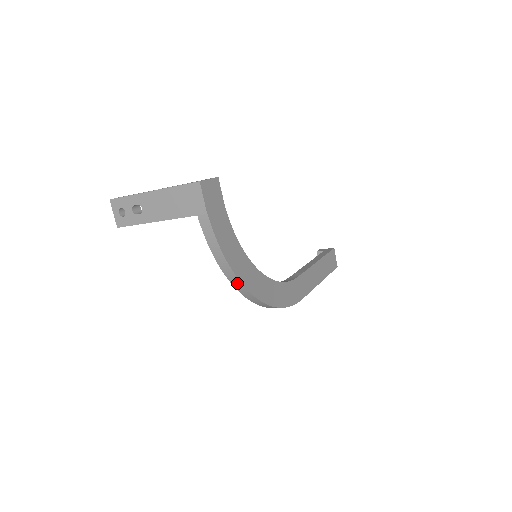
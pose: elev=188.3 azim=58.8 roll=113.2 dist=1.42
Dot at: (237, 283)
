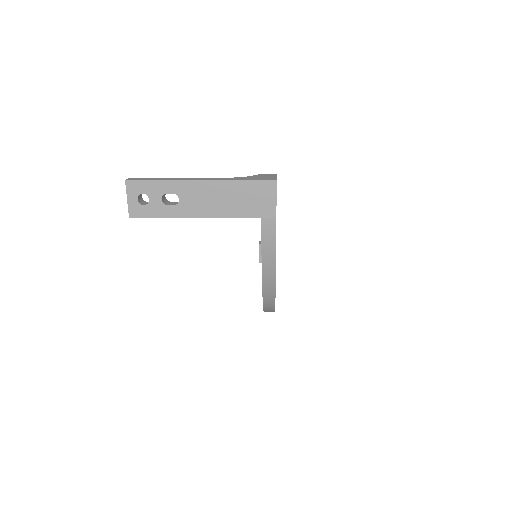
Dot at: (270, 292)
